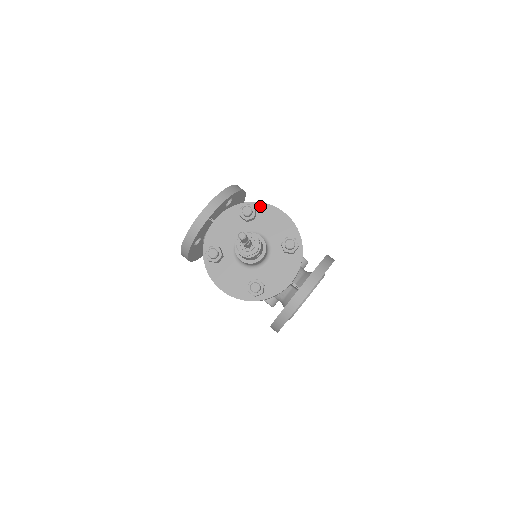
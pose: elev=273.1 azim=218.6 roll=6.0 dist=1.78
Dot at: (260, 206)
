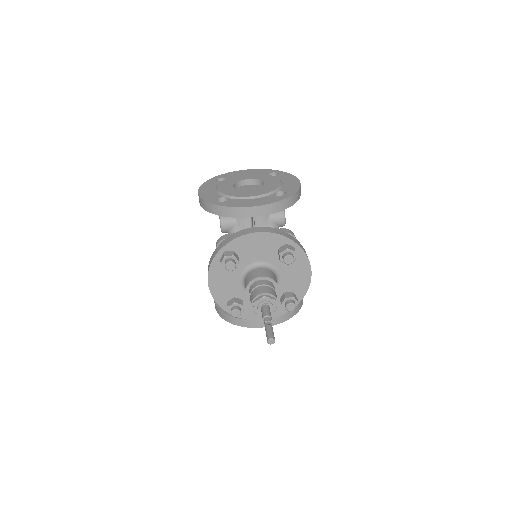
Dot at: (301, 254)
